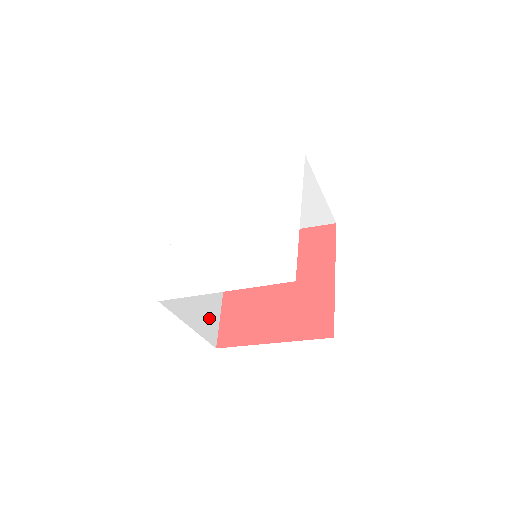
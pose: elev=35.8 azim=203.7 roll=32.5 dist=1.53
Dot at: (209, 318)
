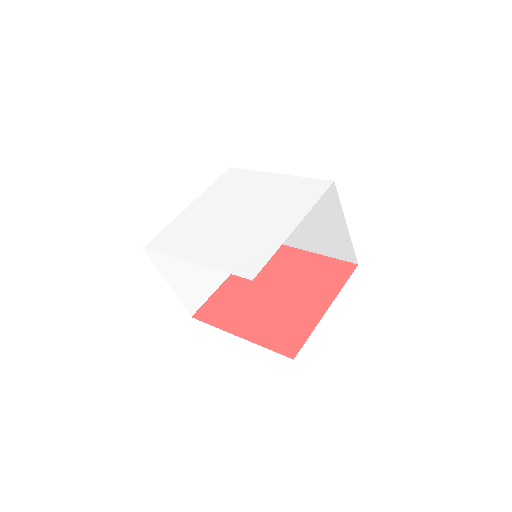
Dot at: occluded
